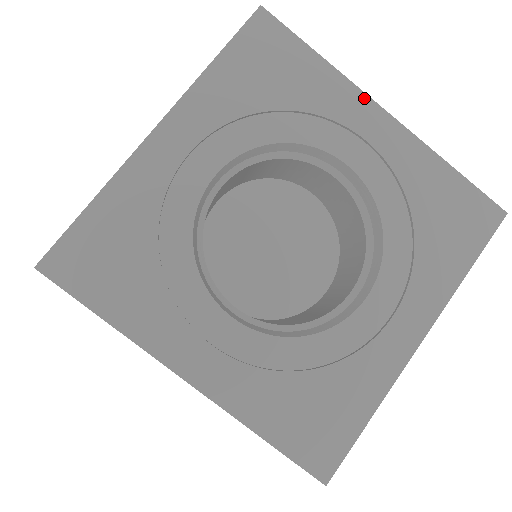
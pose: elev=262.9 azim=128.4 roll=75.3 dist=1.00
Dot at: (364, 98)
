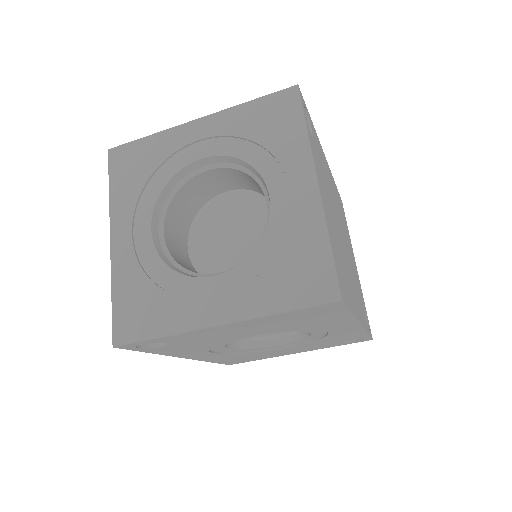
Dot at: (311, 166)
